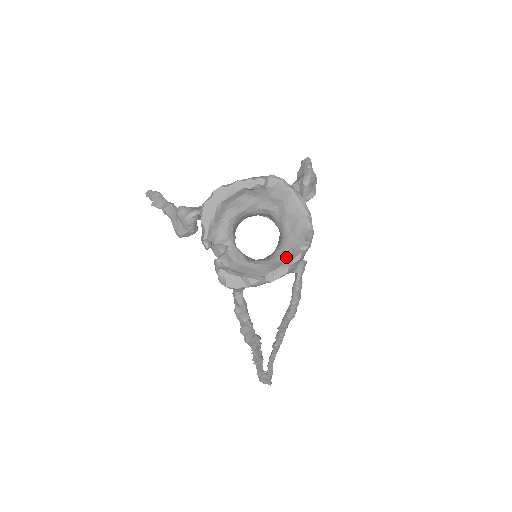
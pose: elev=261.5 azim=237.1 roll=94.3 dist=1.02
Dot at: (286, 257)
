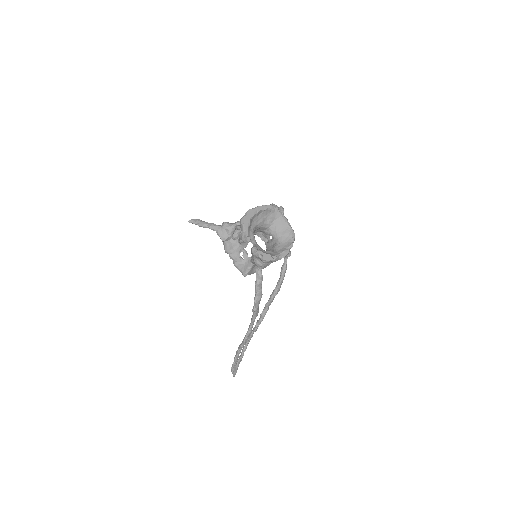
Dot at: (284, 247)
